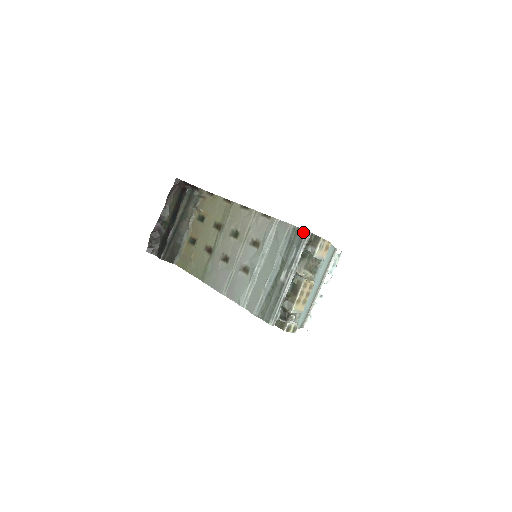
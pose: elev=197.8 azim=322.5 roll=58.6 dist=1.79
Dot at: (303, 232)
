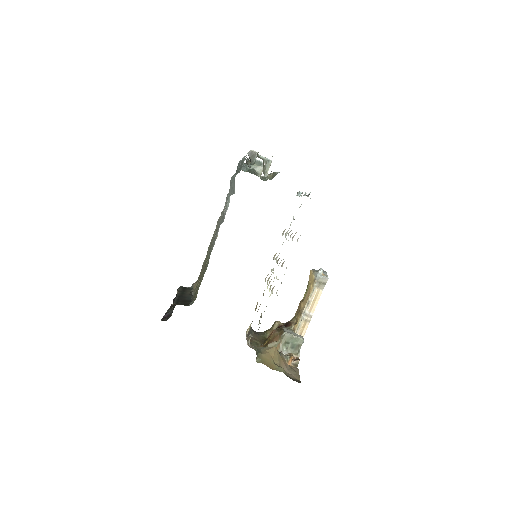
Dot at: (237, 166)
